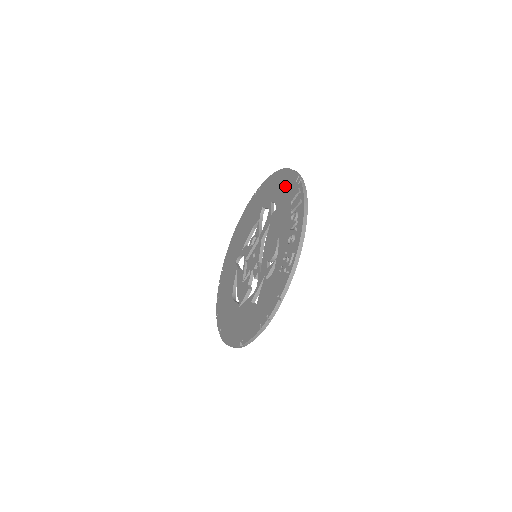
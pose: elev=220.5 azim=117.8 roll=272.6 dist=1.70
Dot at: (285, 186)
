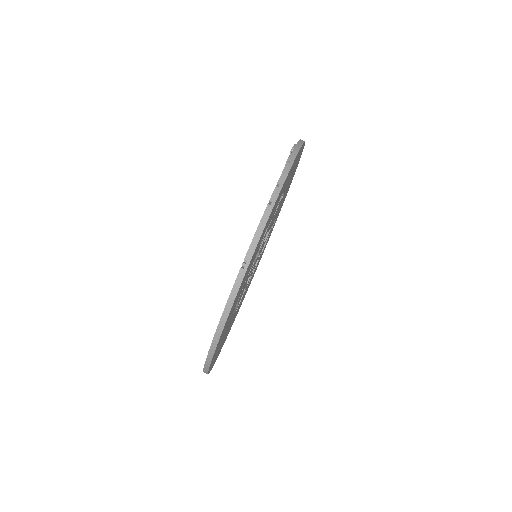
Dot at: occluded
